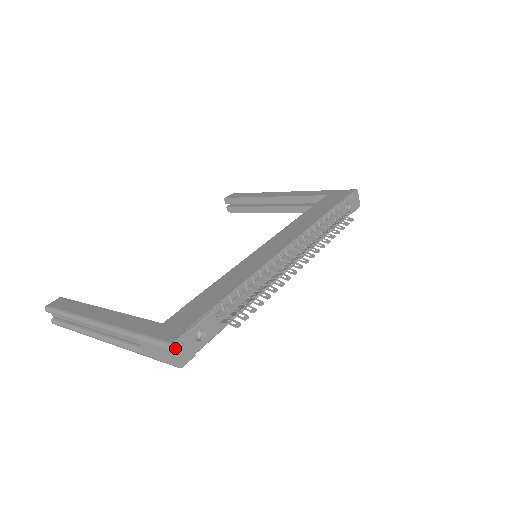
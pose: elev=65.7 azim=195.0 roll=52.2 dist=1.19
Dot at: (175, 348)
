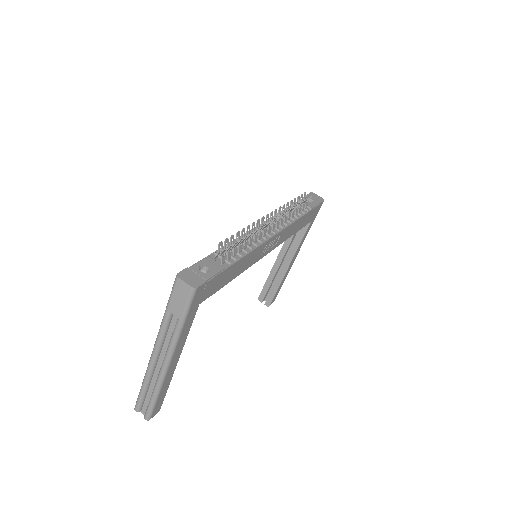
Dot at: (182, 276)
